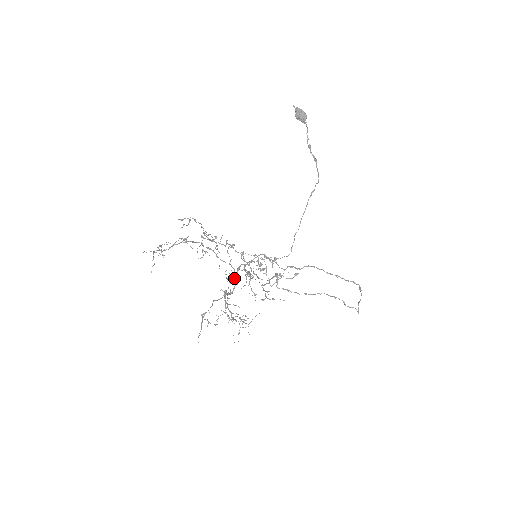
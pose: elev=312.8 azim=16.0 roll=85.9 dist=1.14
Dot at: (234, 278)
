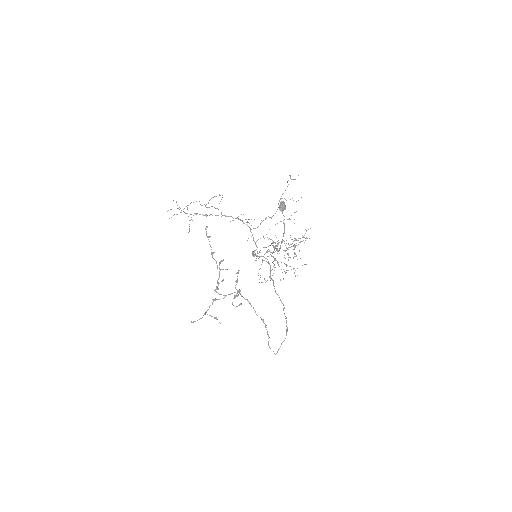
Dot at: (253, 254)
